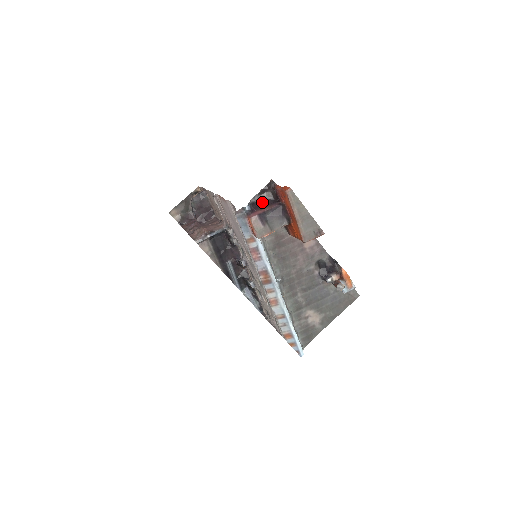
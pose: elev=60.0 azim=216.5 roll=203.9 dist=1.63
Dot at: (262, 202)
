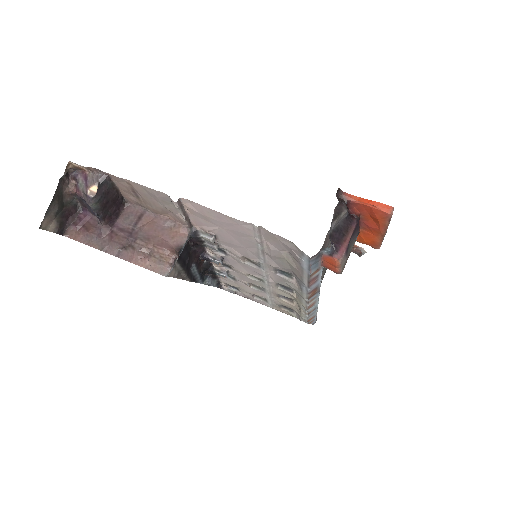
Dot at: (340, 228)
